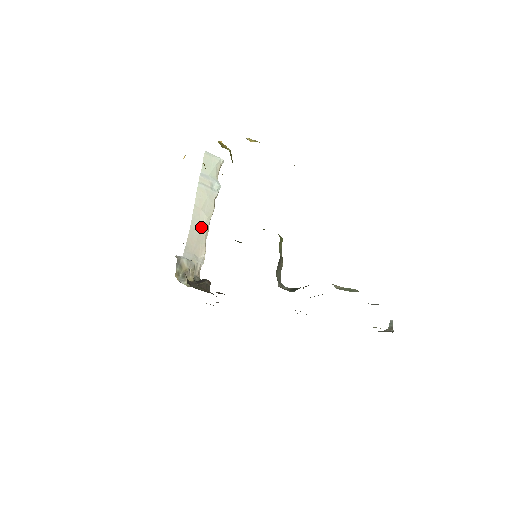
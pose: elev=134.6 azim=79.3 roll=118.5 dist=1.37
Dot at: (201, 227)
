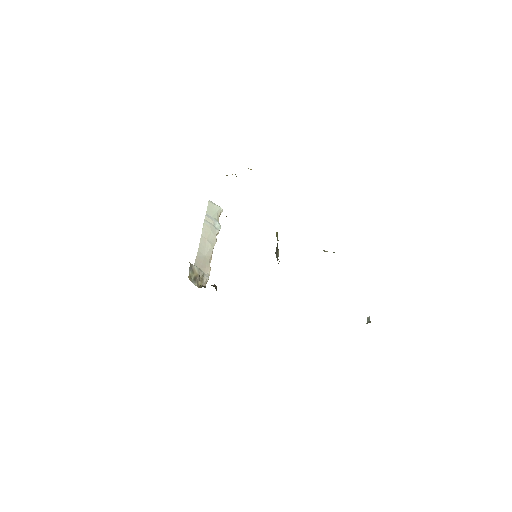
Dot at: (206, 252)
